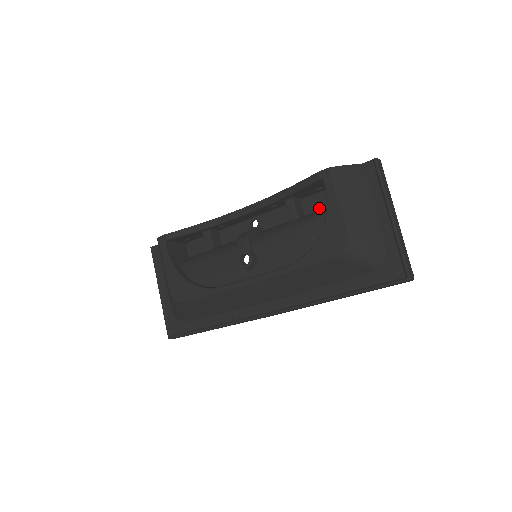
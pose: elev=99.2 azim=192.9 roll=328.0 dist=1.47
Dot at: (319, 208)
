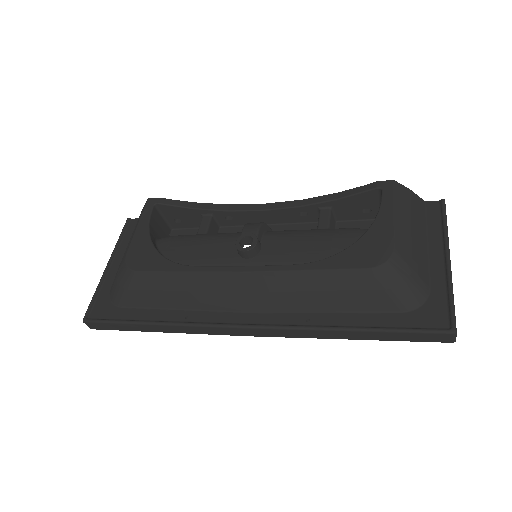
Dot at: occluded
